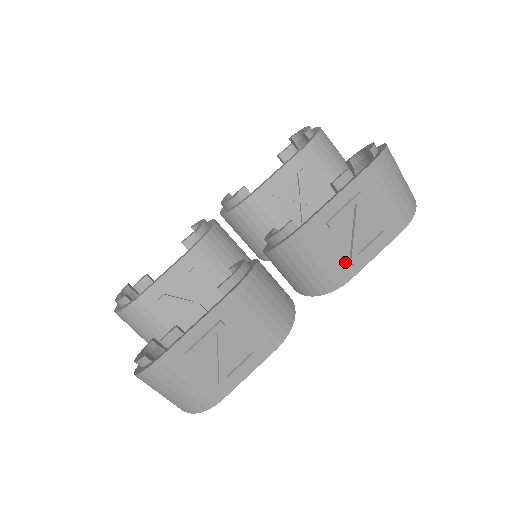
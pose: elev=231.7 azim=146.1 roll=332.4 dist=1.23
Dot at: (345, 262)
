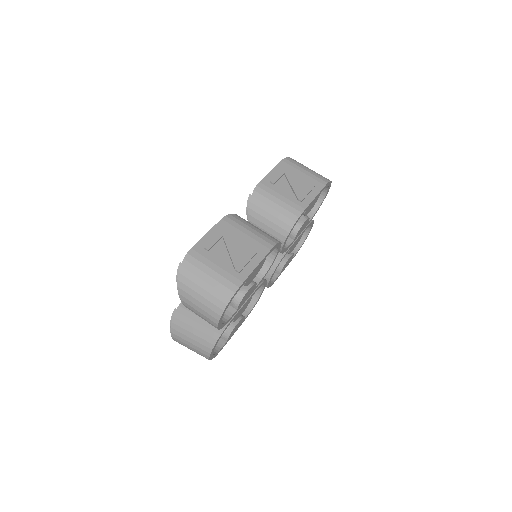
Dot at: (295, 201)
